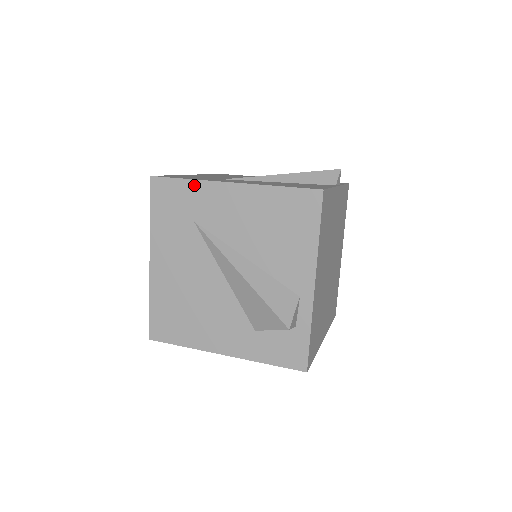
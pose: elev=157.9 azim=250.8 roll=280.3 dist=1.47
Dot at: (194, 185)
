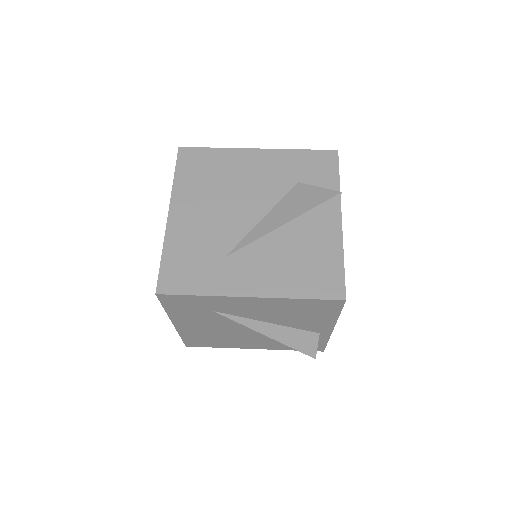
Dot at: (209, 298)
